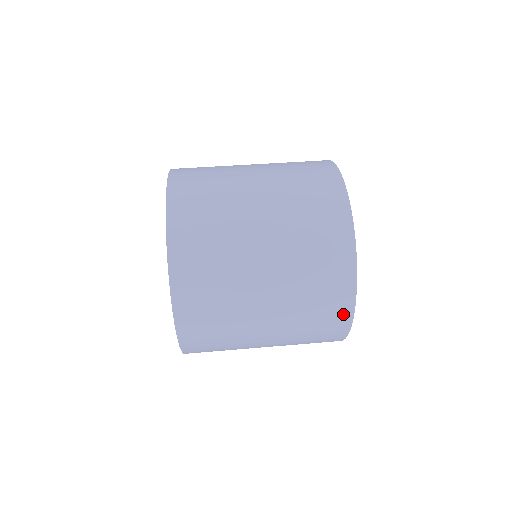
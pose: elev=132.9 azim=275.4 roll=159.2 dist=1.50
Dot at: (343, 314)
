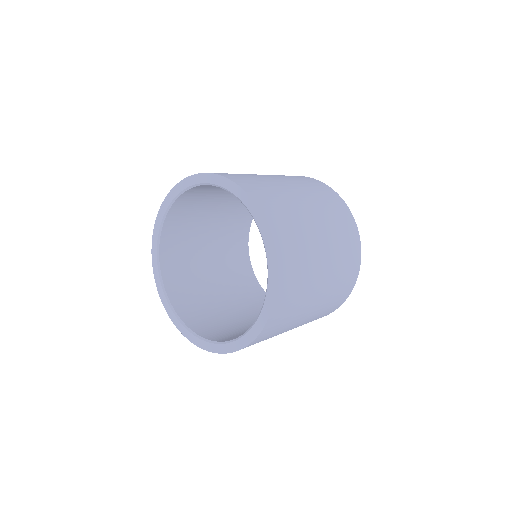
Dot at: (353, 229)
